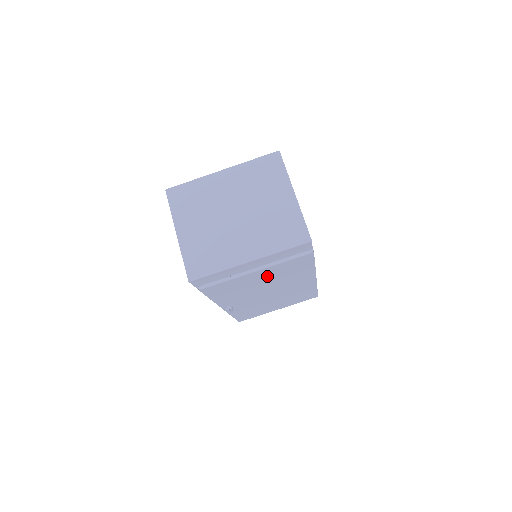
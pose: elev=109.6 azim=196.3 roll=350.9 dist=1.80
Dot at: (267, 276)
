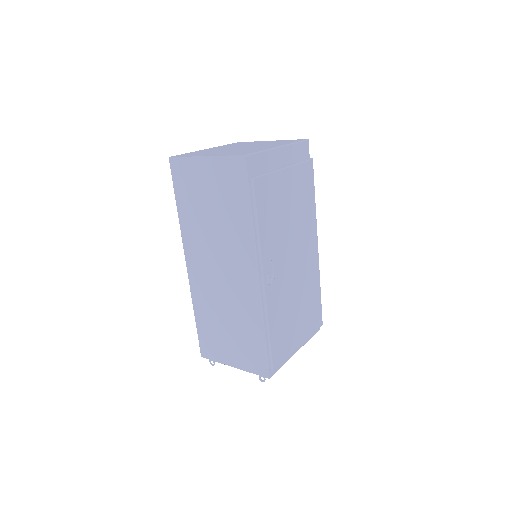
Dot at: (291, 195)
